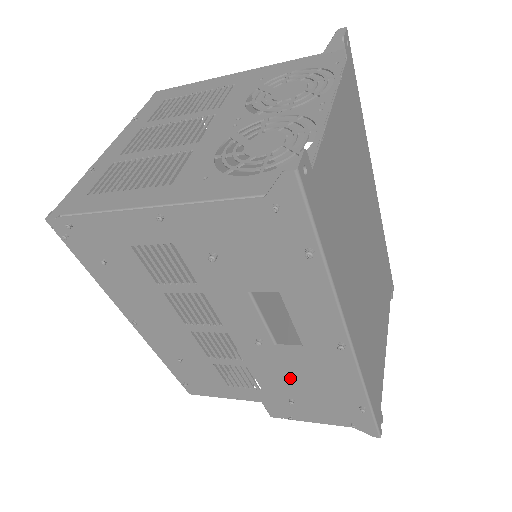
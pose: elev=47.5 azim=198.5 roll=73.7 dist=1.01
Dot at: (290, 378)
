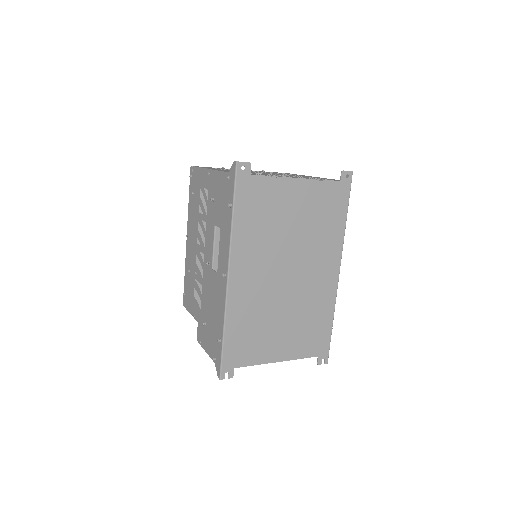
Dot at: (209, 300)
